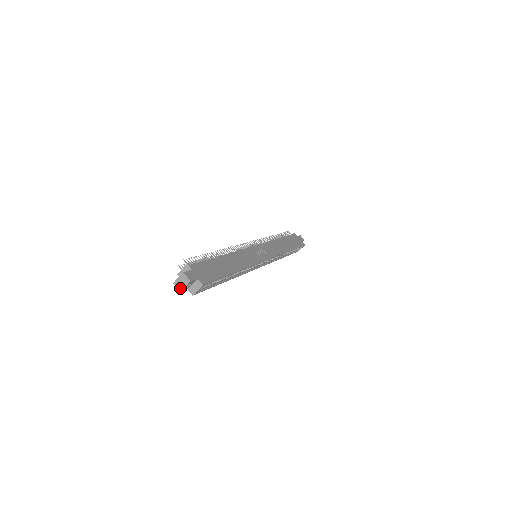
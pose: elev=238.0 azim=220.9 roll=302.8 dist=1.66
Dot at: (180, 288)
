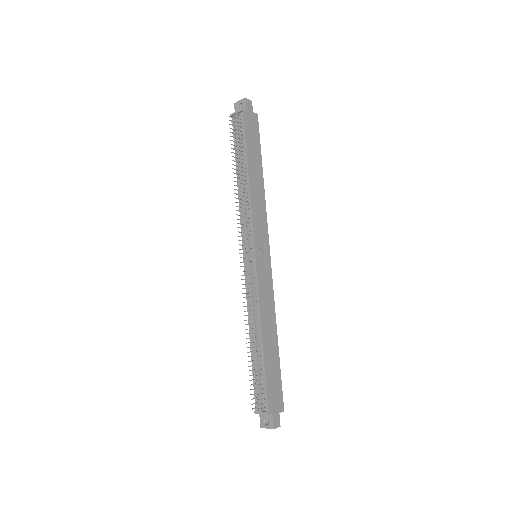
Dot at: occluded
